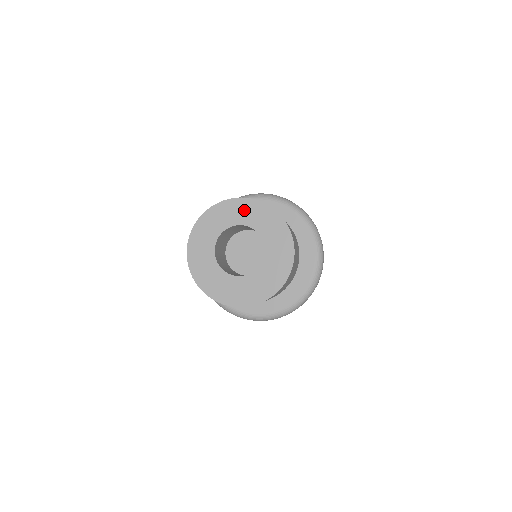
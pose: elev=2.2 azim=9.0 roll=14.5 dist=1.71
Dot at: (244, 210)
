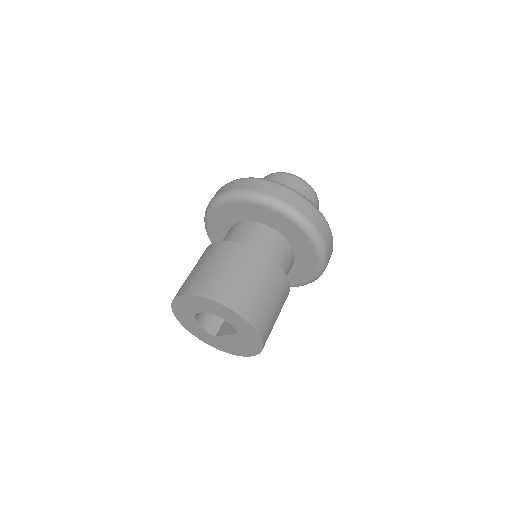
Dot at: (235, 319)
